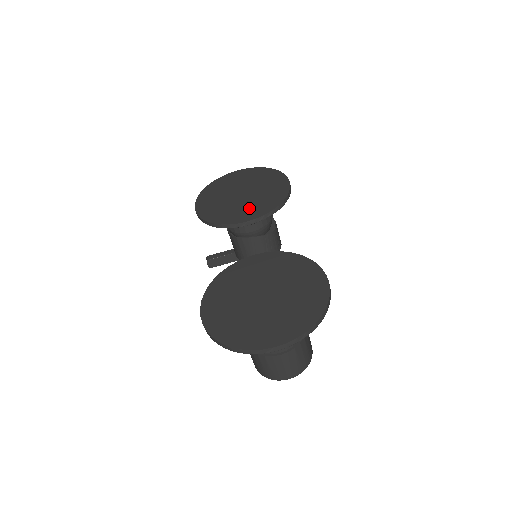
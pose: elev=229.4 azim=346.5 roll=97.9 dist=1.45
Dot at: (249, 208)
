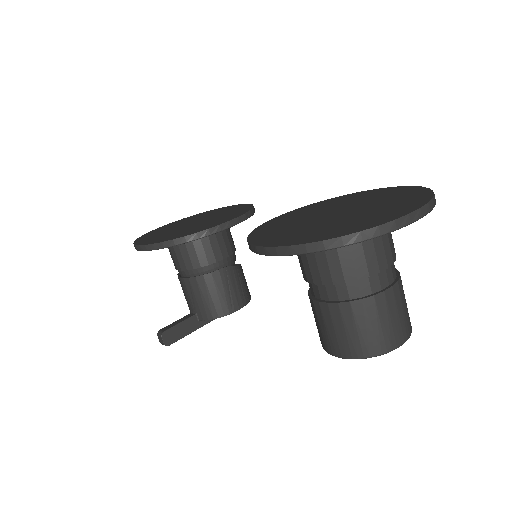
Dot at: (218, 219)
